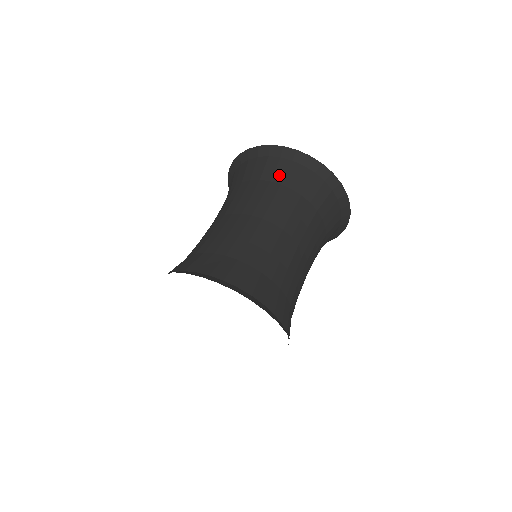
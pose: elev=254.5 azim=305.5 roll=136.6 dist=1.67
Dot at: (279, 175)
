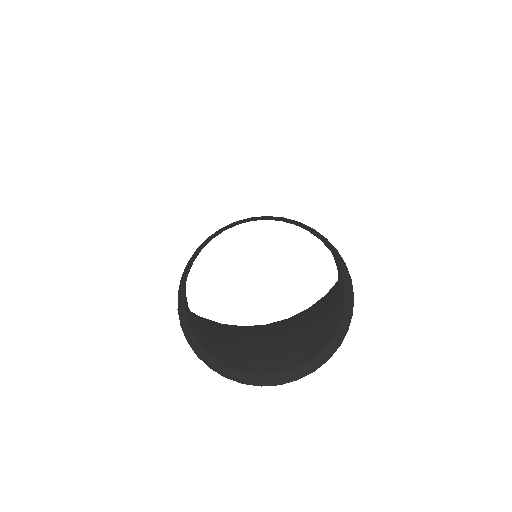
Dot at: occluded
